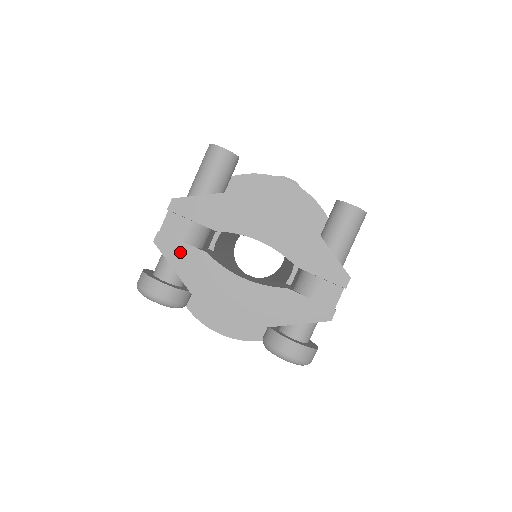
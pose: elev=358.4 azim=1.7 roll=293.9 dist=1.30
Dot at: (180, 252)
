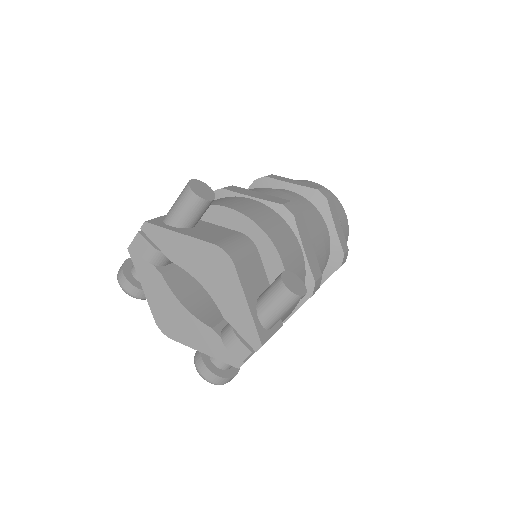
Dot at: (144, 265)
